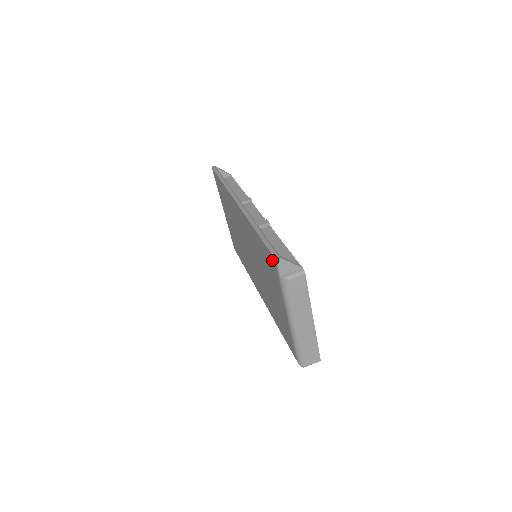
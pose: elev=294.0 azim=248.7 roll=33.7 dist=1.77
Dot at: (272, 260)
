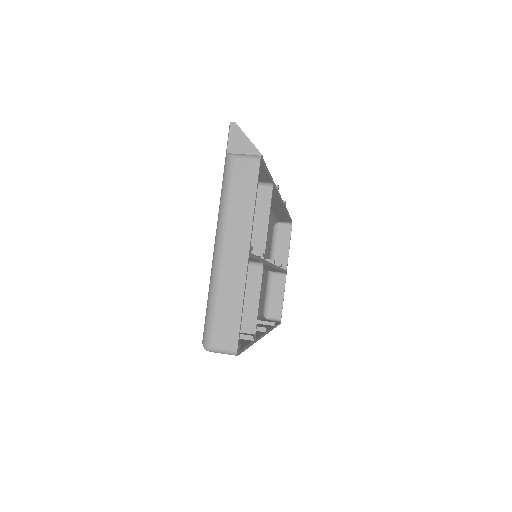
Dot at: occluded
